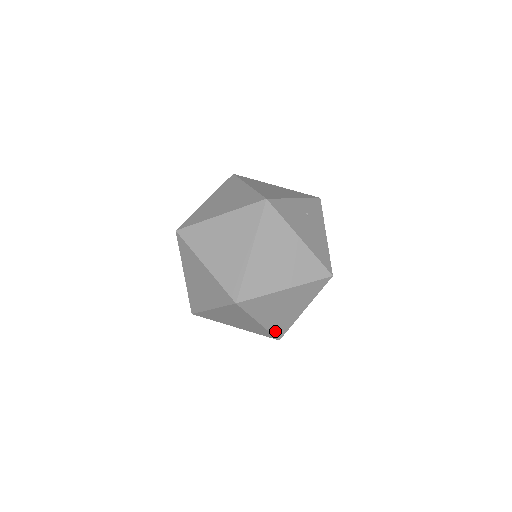
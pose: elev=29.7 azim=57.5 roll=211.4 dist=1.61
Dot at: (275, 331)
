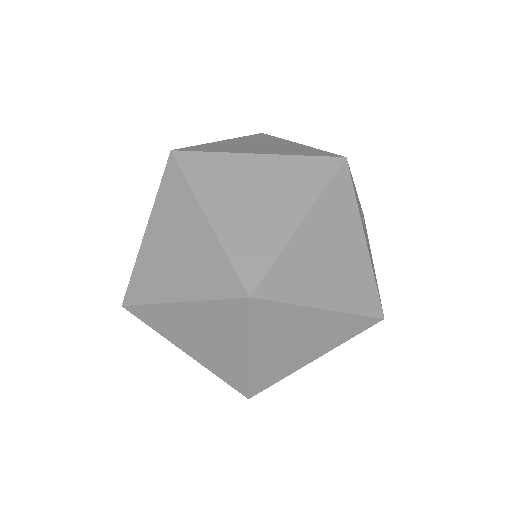
Dot at: (256, 380)
